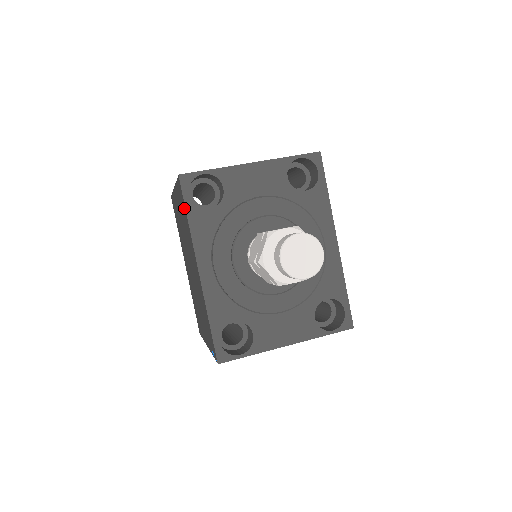
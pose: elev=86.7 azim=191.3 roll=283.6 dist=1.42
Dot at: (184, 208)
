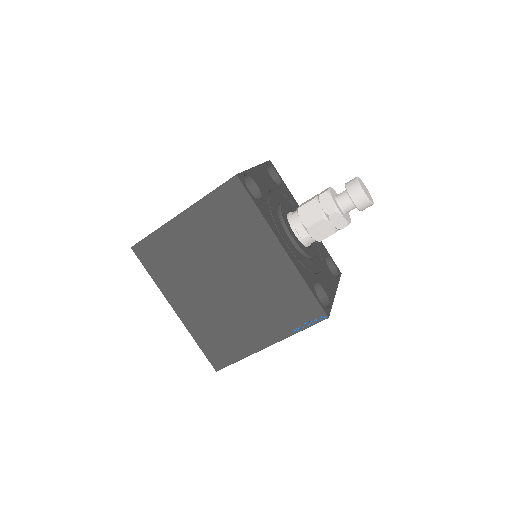
Dot at: (246, 204)
